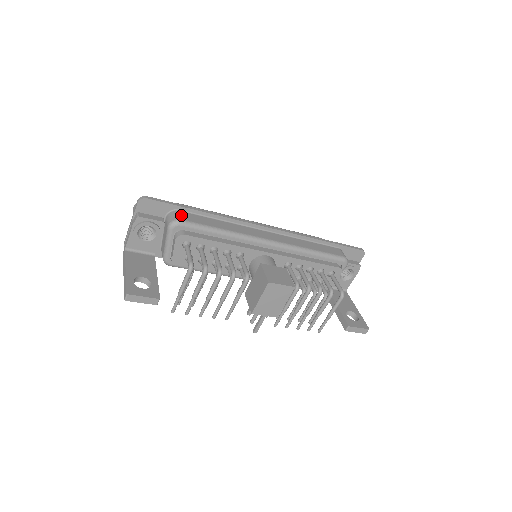
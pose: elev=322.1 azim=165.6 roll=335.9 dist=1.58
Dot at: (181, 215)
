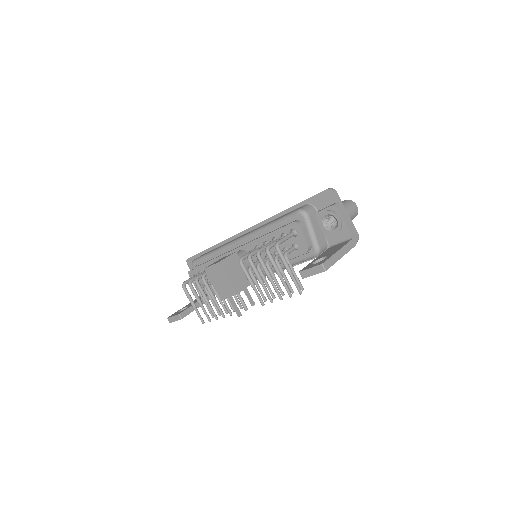
Dot at: occluded
